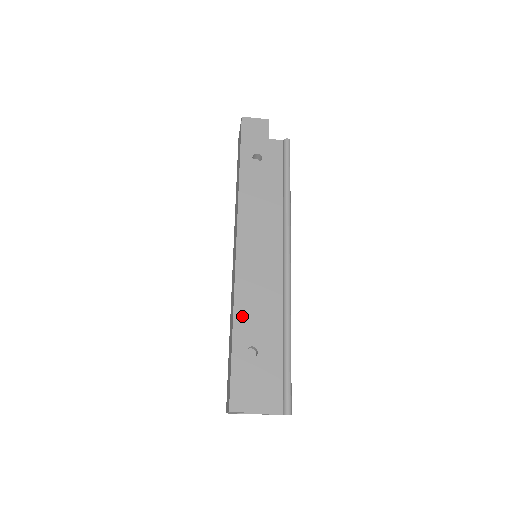
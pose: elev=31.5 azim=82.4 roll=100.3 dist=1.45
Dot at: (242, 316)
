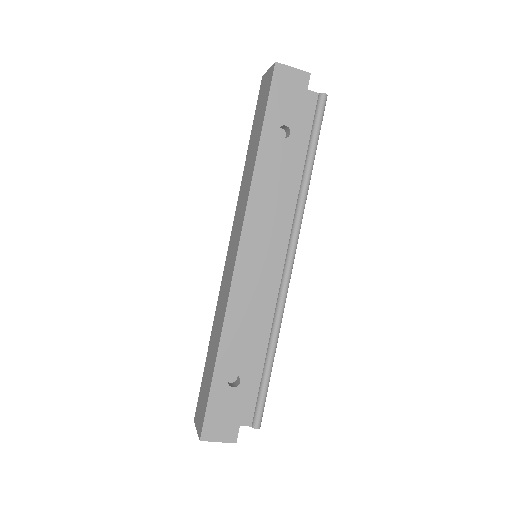
Dot at: (230, 340)
